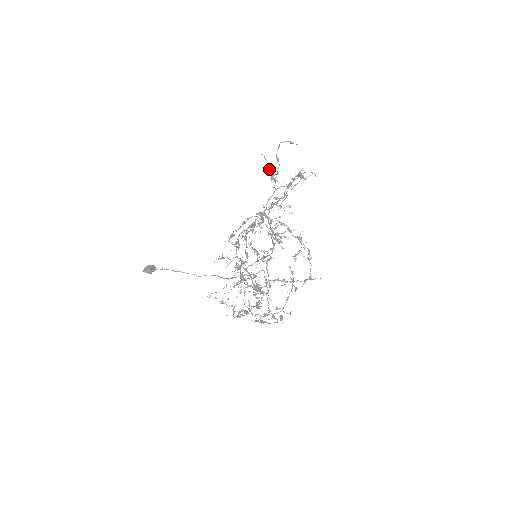
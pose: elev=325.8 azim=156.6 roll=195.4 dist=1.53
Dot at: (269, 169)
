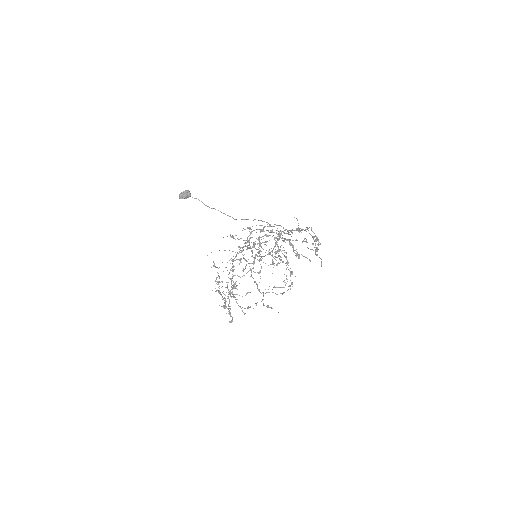
Dot at: occluded
